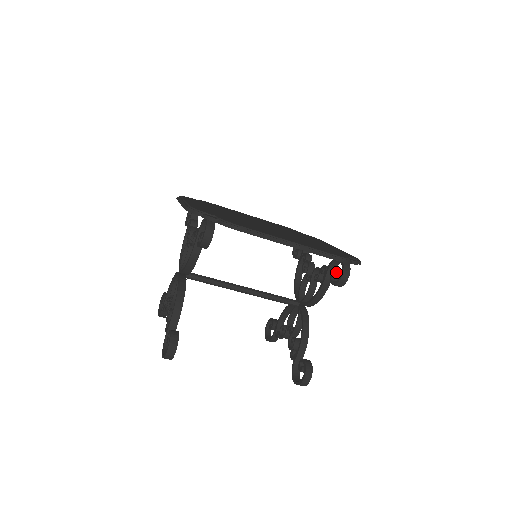
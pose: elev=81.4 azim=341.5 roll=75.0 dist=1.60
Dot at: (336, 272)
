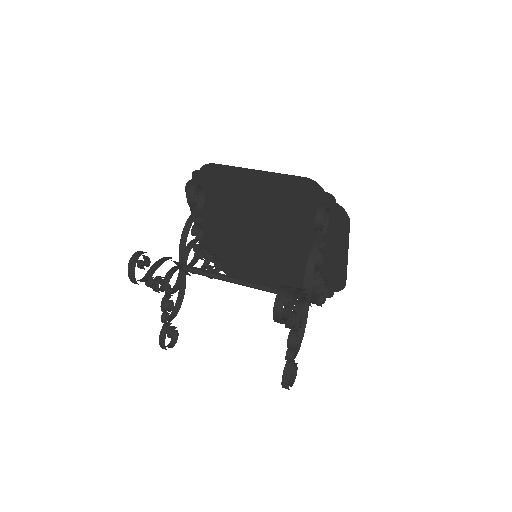
Dot at: occluded
